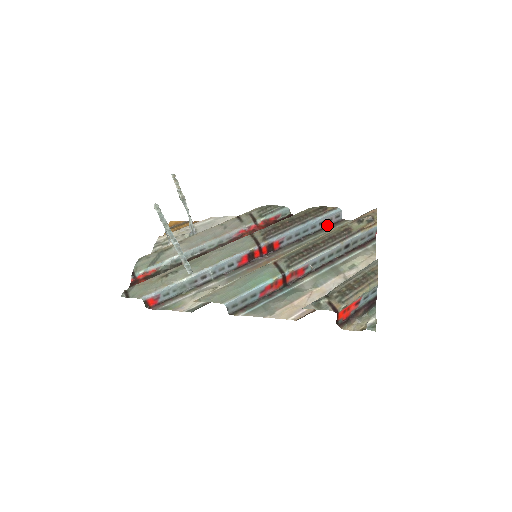
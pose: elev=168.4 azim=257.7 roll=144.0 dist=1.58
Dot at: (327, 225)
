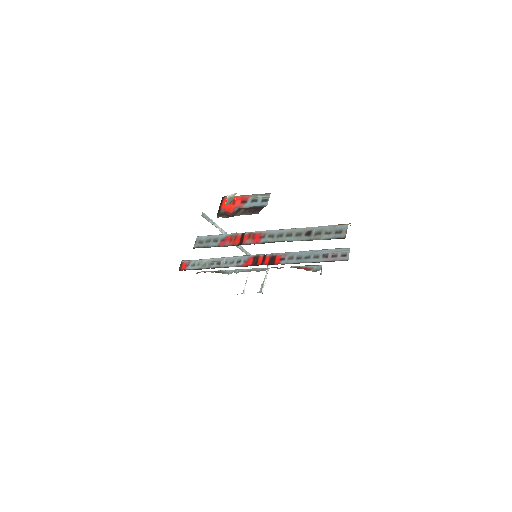
Dot at: (331, 261)
